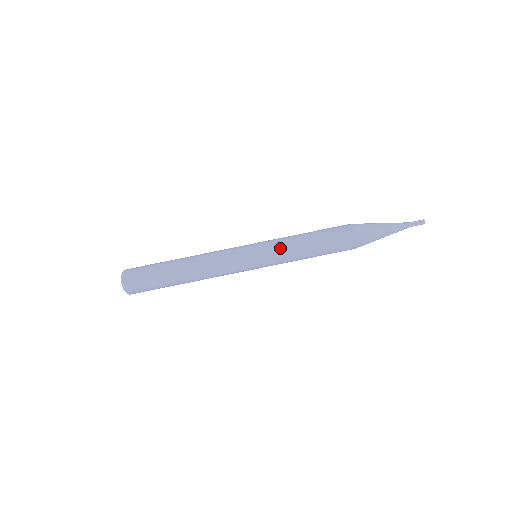
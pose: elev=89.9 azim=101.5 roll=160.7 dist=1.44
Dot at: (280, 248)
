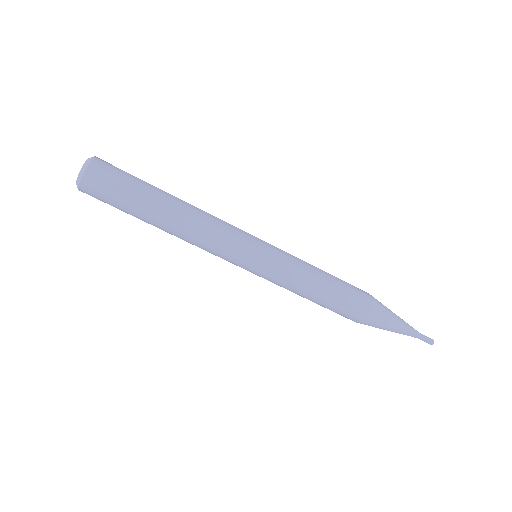
Dot at: (289, 271)
